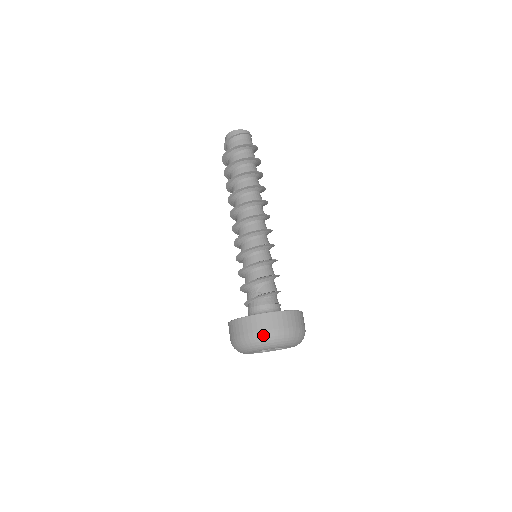
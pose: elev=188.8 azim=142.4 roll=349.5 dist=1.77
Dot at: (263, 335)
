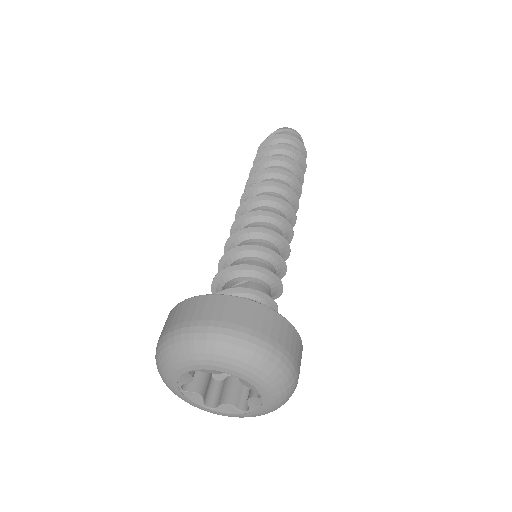
Dot at: (207, 327)
